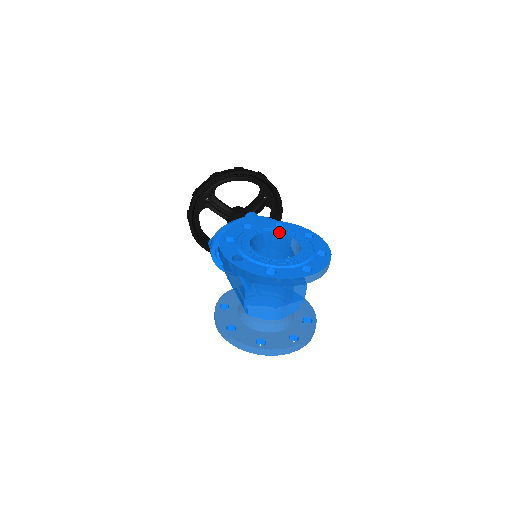
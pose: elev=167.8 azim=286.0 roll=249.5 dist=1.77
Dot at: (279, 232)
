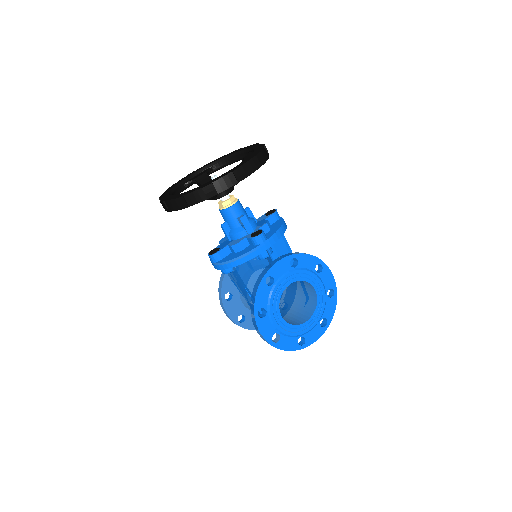
Dot at: (298, 280)
